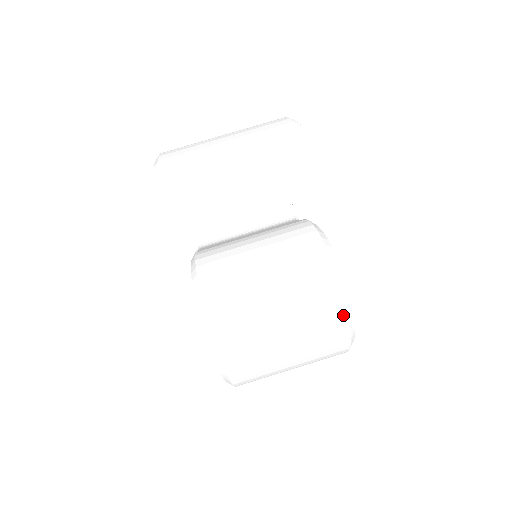
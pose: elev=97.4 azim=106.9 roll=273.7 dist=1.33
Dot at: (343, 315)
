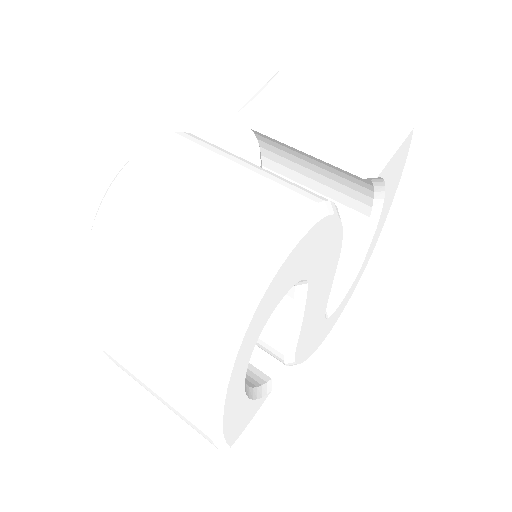
Dot at: (274, 237)
